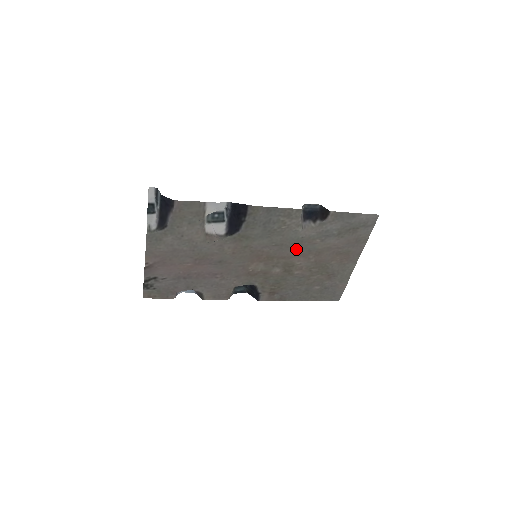
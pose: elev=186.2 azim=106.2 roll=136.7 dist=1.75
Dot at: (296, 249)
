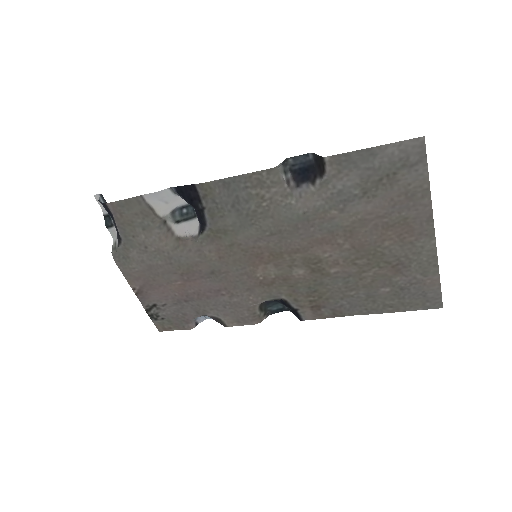
Dot at: (307, 234)
